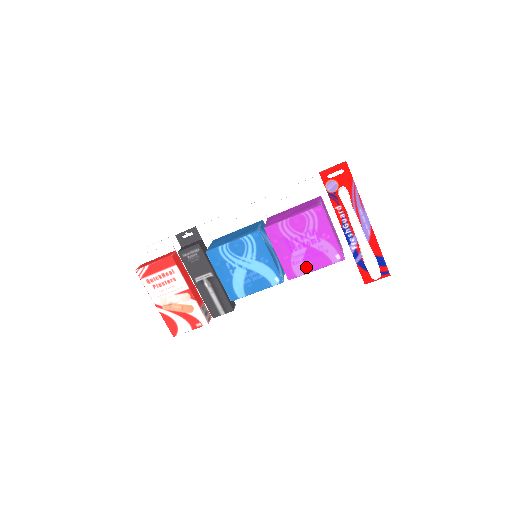
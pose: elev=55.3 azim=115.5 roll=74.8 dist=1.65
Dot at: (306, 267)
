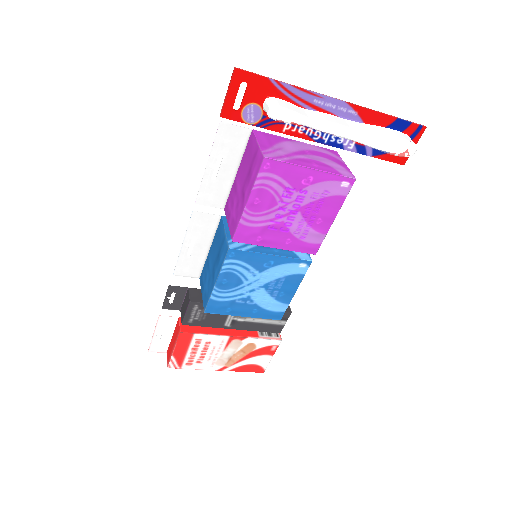
Dot at: (320, 227)
